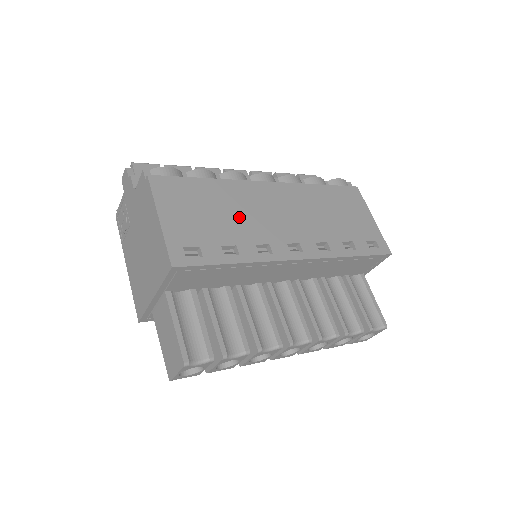
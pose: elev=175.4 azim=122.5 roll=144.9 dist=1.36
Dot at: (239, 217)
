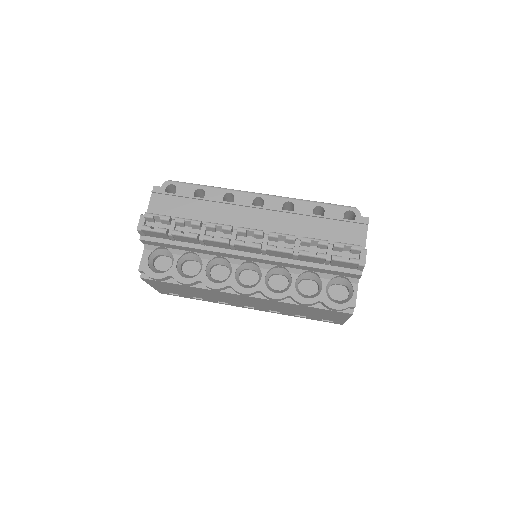
Dot at: (209, 296)
